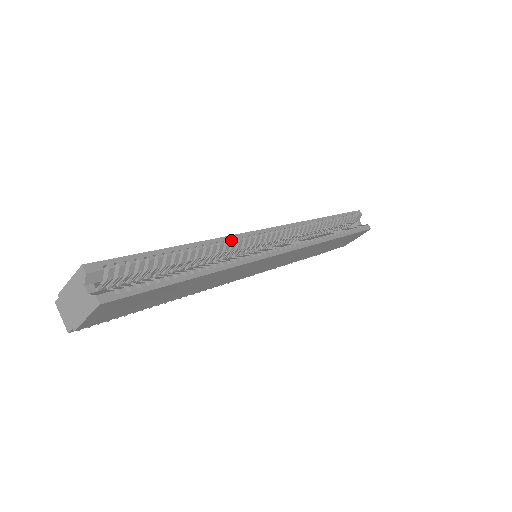
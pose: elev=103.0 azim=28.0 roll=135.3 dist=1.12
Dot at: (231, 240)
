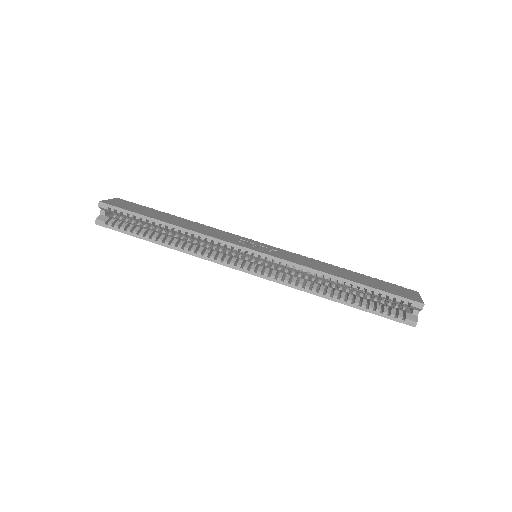
Dot at: (208, 239)
